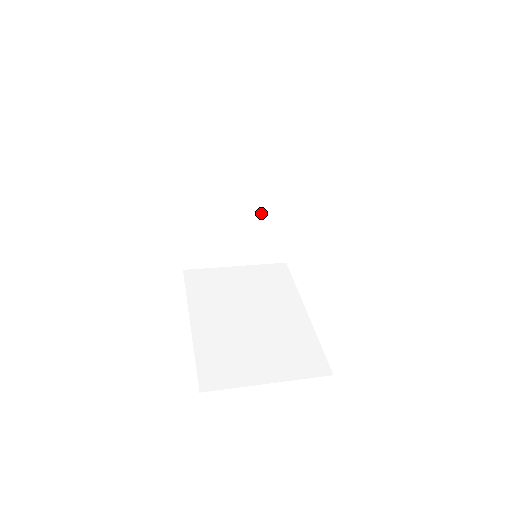
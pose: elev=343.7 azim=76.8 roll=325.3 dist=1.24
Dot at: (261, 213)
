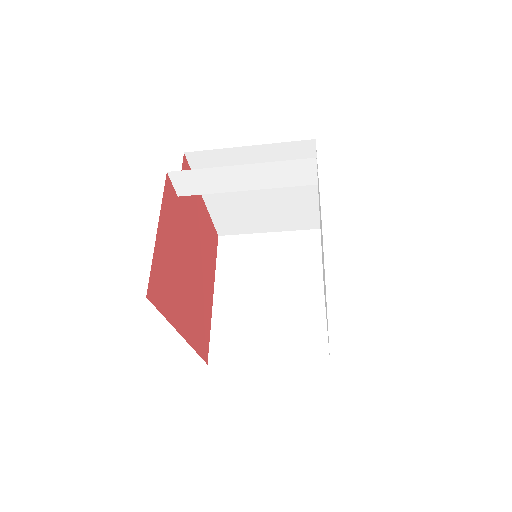
Dot at: (290, 297)
